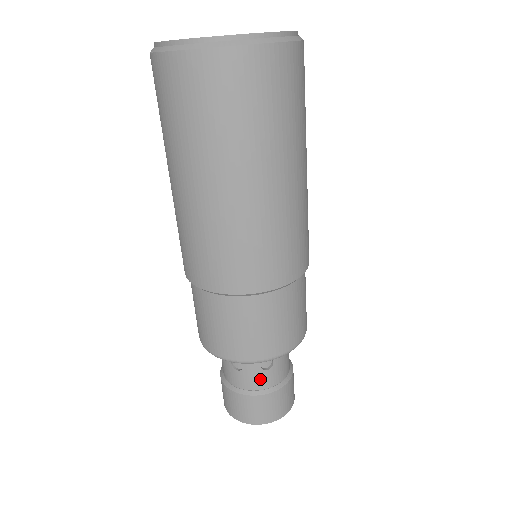
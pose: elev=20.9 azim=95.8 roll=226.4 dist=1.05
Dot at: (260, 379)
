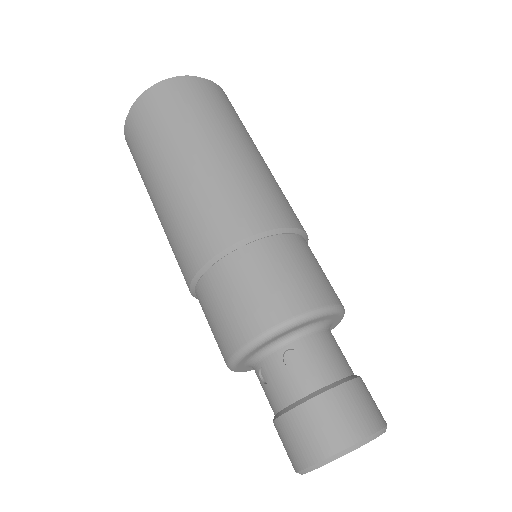
Dot at: (291, 382)
